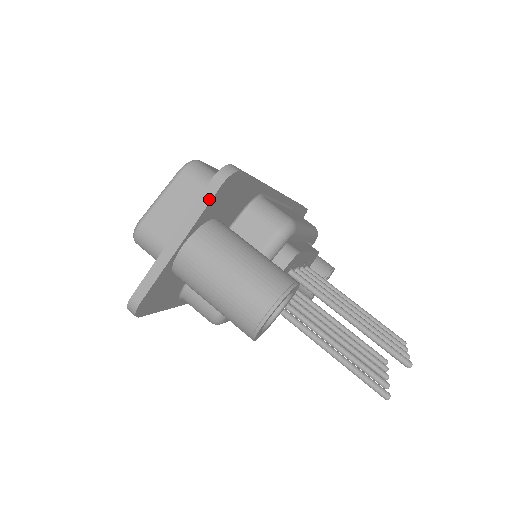
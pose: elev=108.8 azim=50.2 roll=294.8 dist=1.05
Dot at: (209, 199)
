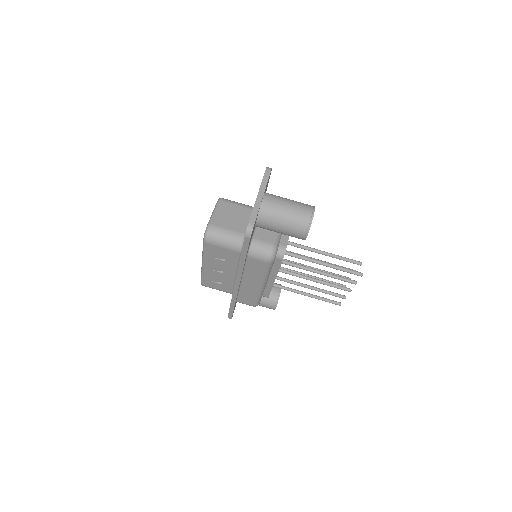
Dot at: (268, 177)
